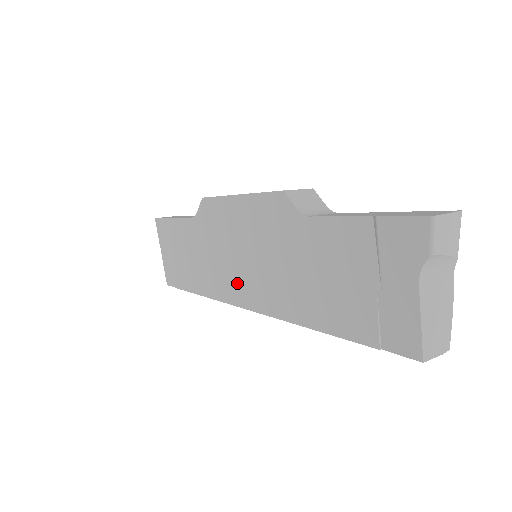
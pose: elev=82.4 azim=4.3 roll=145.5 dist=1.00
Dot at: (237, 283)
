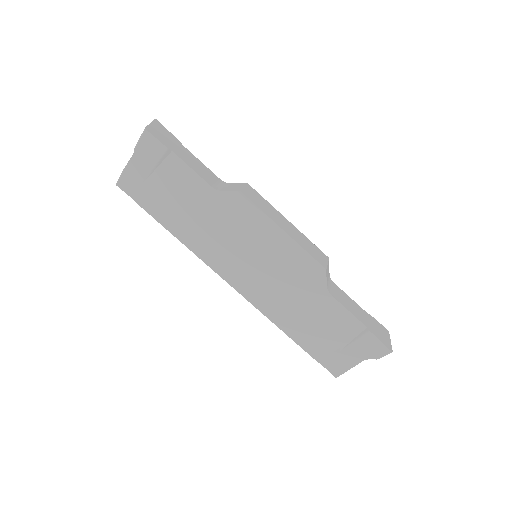
Dot at: (233, 267)
